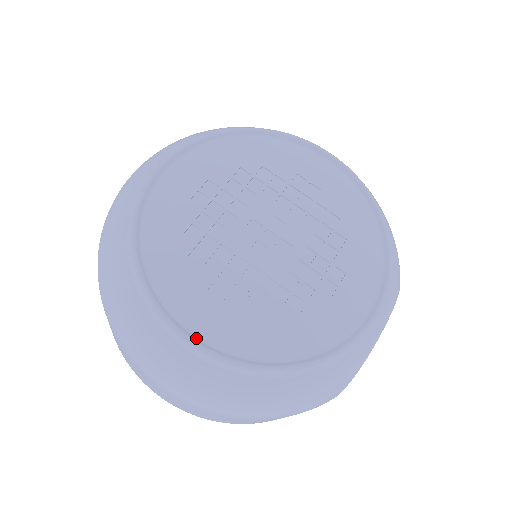
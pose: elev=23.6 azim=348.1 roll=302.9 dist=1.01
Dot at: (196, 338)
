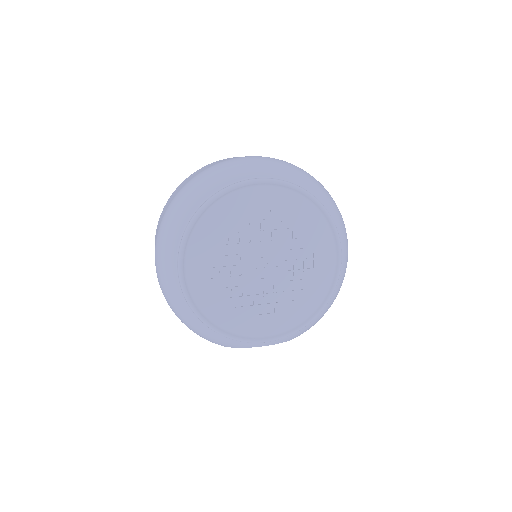
Dot at: (185, 273)
